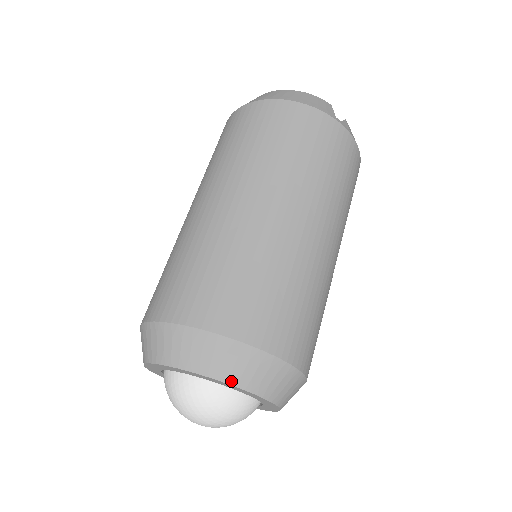
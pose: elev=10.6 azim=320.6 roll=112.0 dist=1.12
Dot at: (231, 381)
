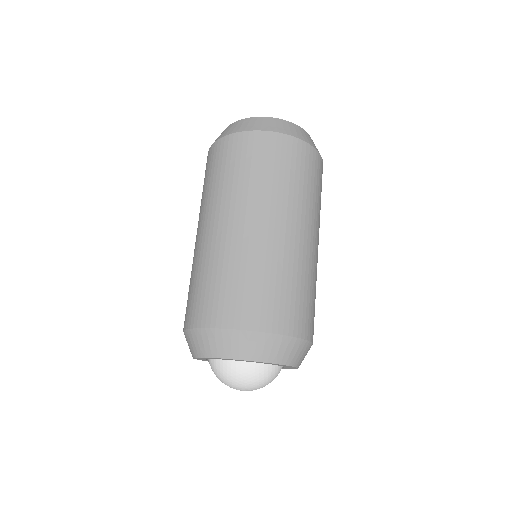
Dot at: (295, 364)
